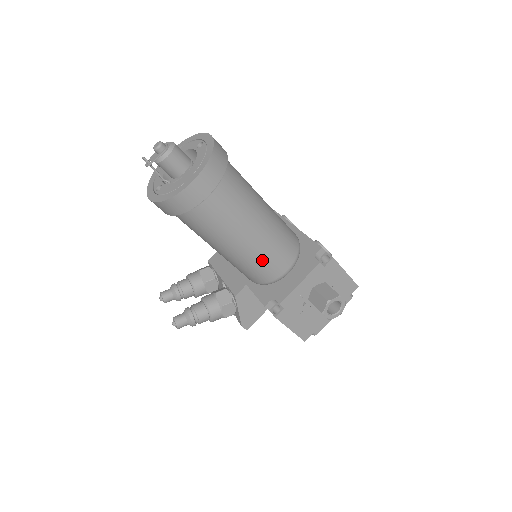
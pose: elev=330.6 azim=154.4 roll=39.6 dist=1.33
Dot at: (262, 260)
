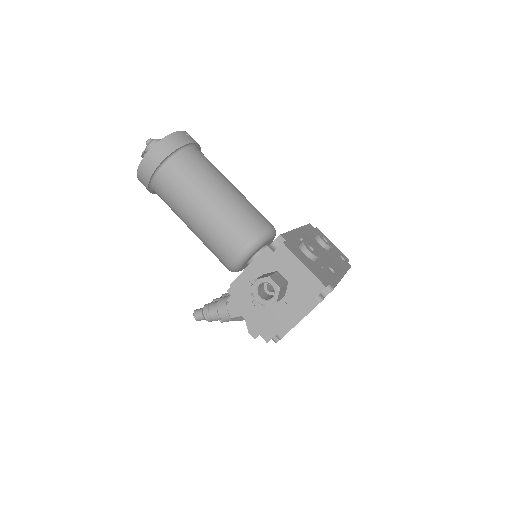
Dot at: (214, 237)
